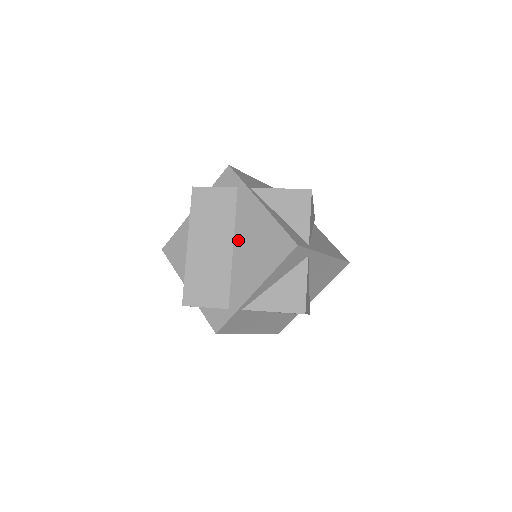
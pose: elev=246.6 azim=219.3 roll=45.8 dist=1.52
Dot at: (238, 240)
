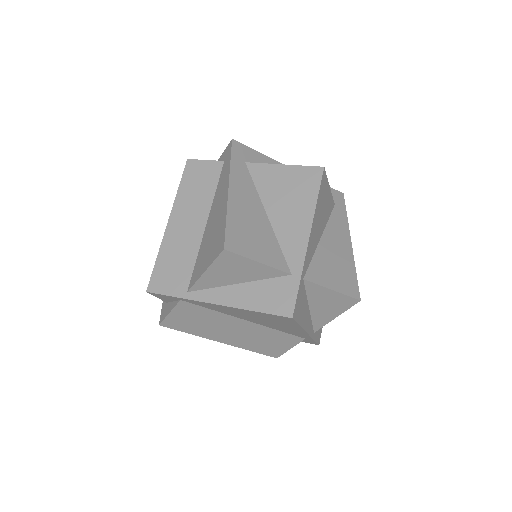
Dot at: (243, 319)
